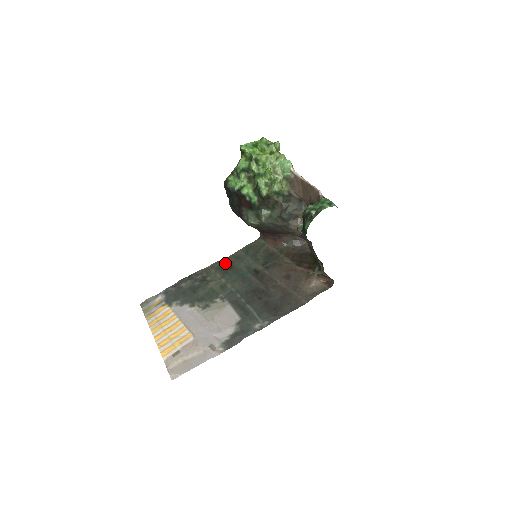
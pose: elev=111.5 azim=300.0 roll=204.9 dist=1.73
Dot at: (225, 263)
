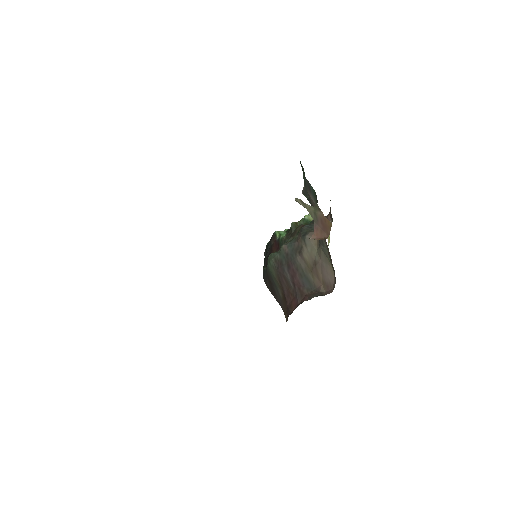
Dot at: occluded
